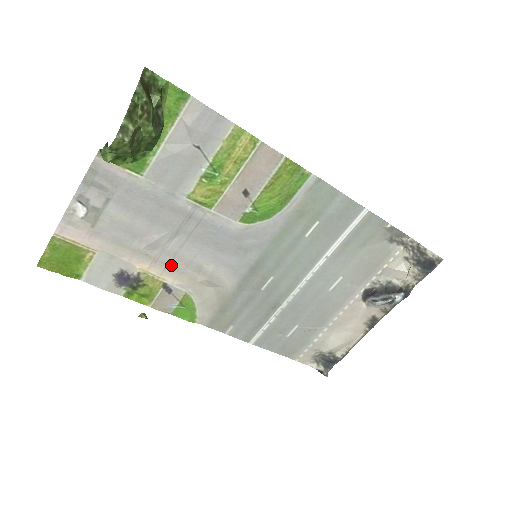
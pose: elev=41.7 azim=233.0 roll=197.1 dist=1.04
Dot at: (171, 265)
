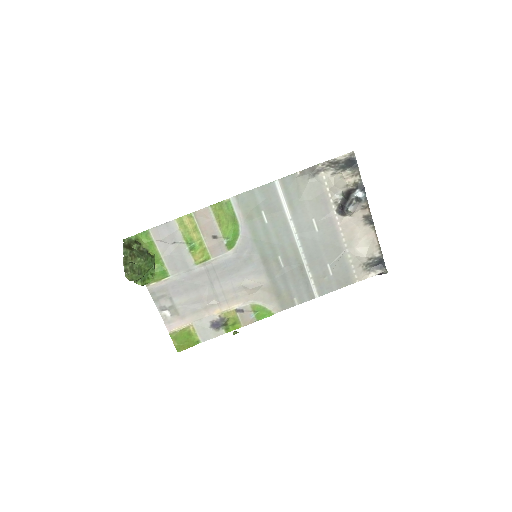
Dot at: (228, 299)
